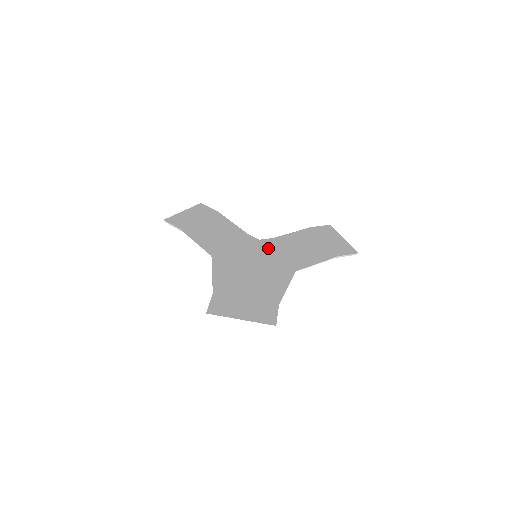
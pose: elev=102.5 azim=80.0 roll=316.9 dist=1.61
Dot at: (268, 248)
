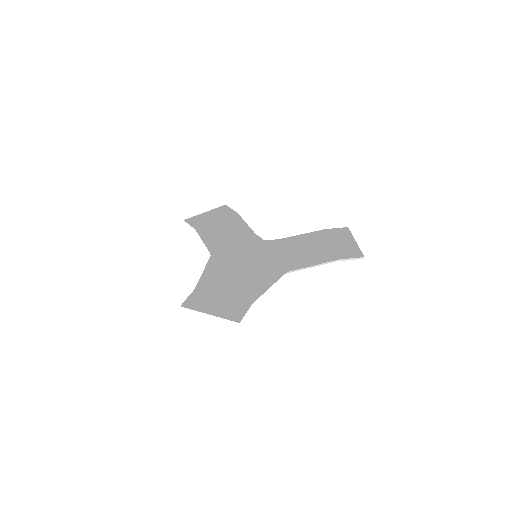
Dot at: (272, 249)
